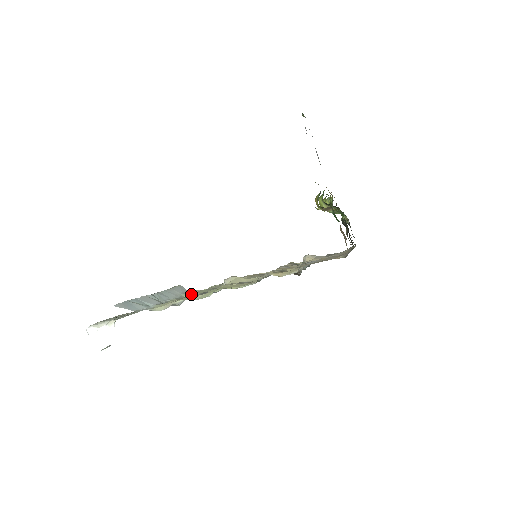
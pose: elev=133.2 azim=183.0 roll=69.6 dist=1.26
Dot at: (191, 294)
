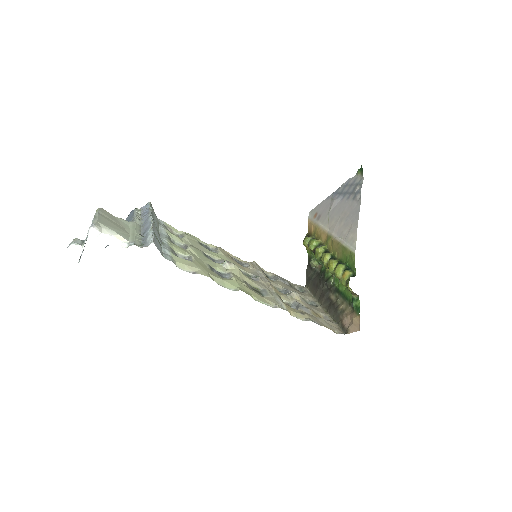
Dot at: (175, 237)
